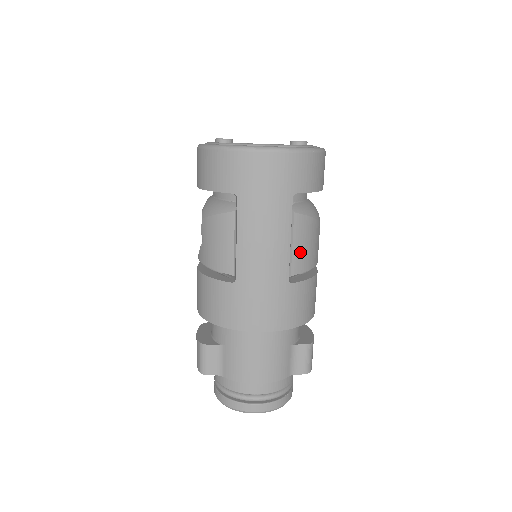
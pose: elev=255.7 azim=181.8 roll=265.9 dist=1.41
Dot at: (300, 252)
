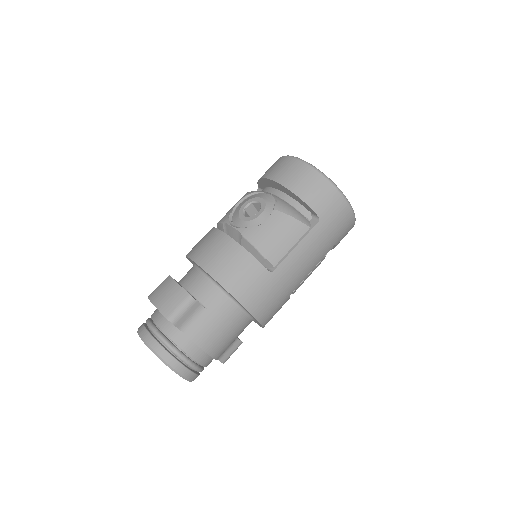
Dot at: occluded
